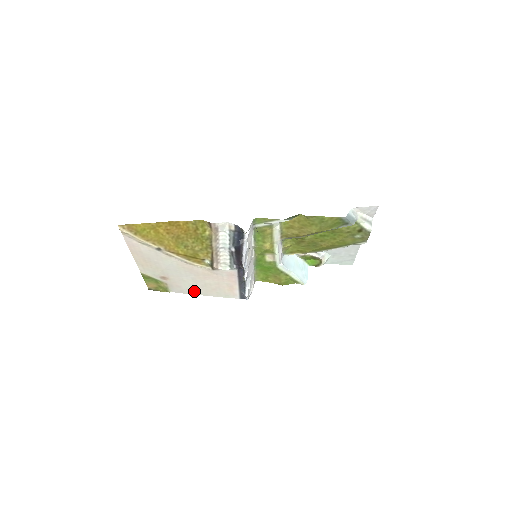
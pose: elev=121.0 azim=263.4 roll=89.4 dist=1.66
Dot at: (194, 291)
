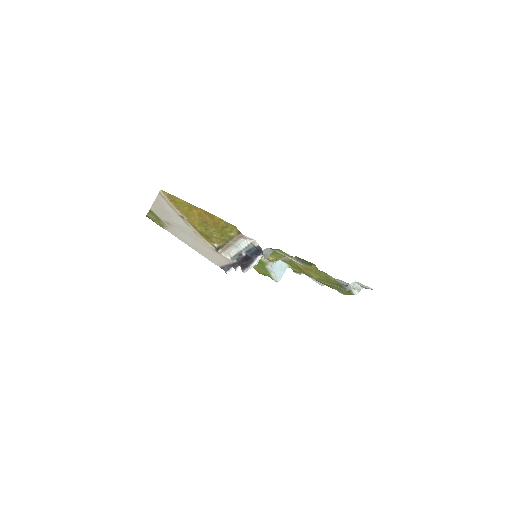
Dot at: (186, 242)
